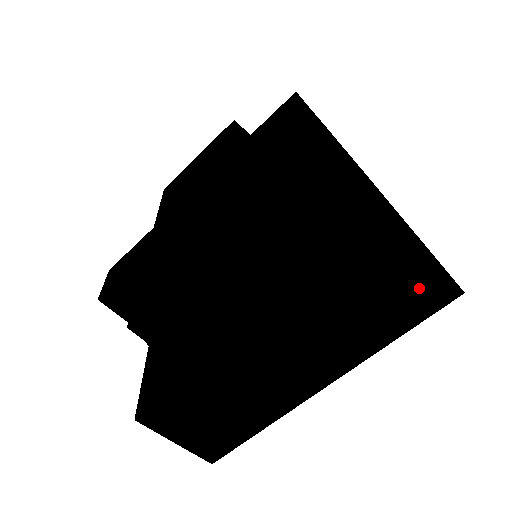
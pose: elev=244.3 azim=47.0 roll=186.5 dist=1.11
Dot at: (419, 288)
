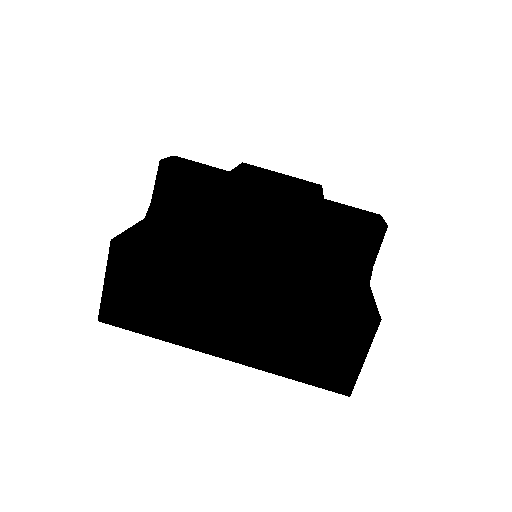
Dot at: (338, 366)
